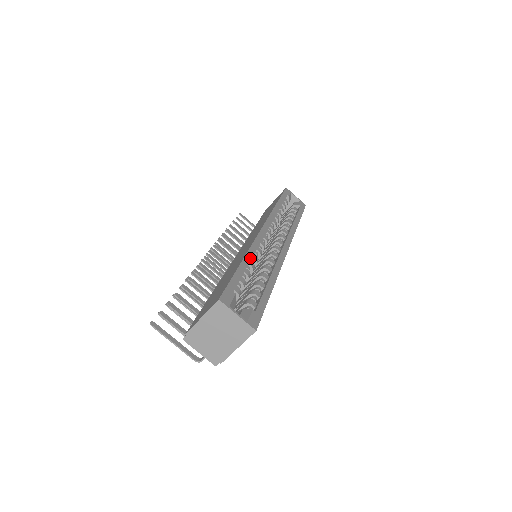
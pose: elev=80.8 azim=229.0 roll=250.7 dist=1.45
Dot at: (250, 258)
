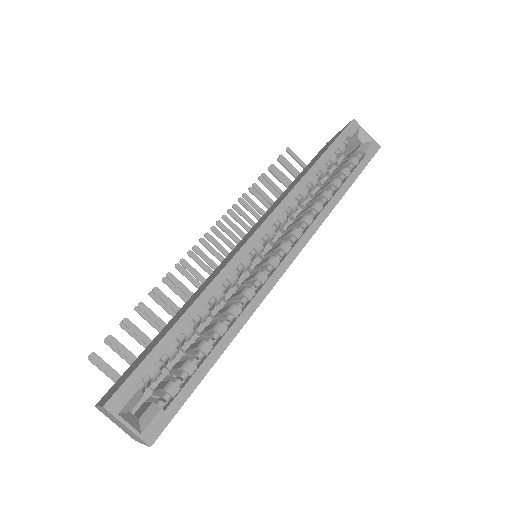
Dot at: (200, 306)
